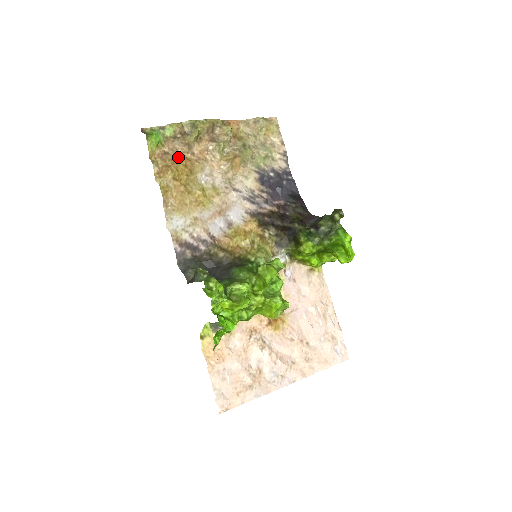
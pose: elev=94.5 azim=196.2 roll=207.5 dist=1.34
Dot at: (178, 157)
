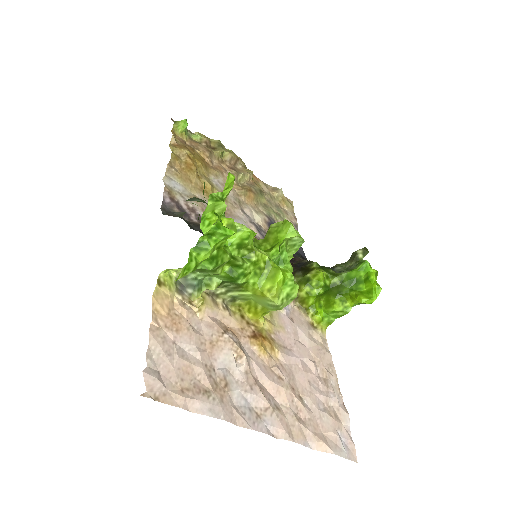
Dot at: (197, 152)
